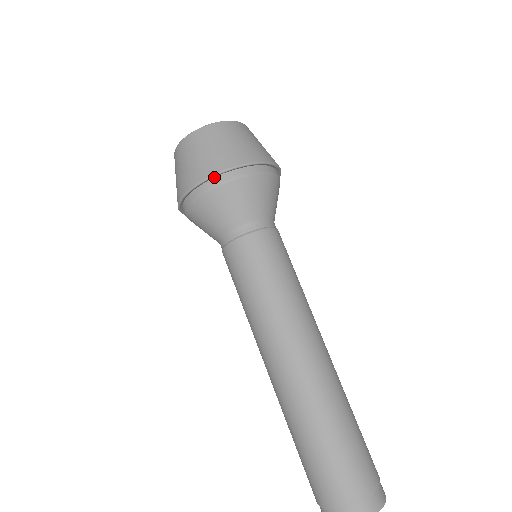
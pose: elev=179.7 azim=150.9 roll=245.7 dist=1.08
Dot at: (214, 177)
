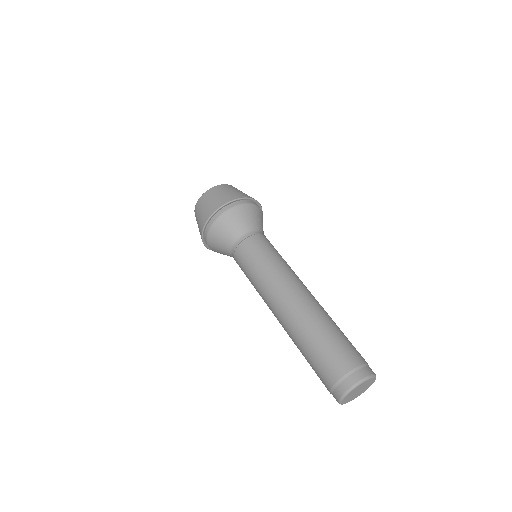
Dot at: (243, 200)
